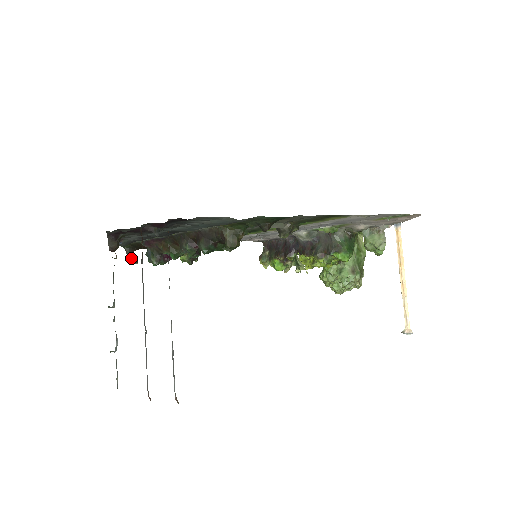
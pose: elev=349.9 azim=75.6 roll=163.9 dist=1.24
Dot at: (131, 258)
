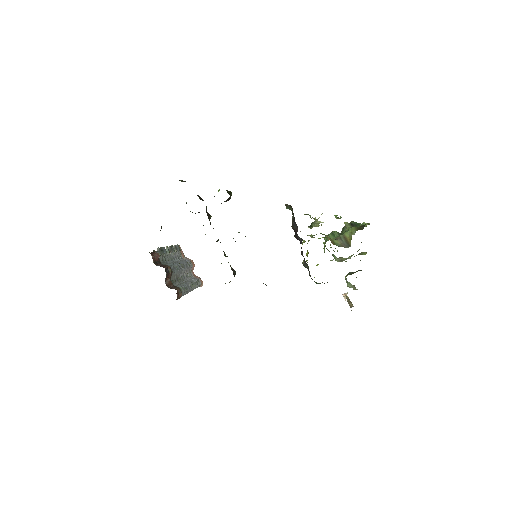
Dot at: (180, 180)
